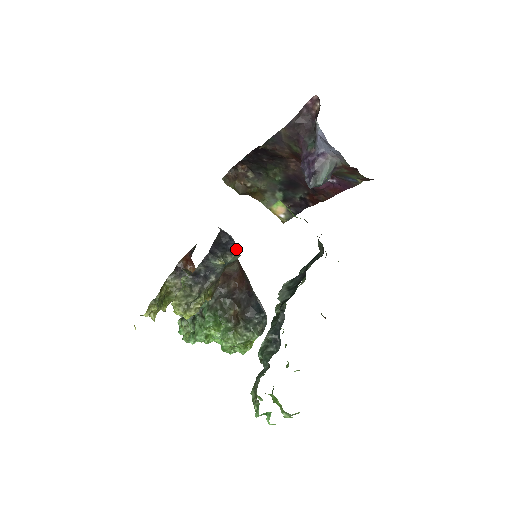
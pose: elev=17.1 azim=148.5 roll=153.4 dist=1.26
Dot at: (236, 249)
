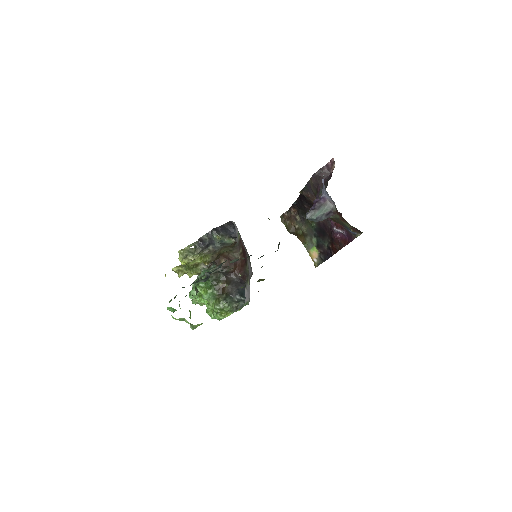
Dot at: (235, 237)
